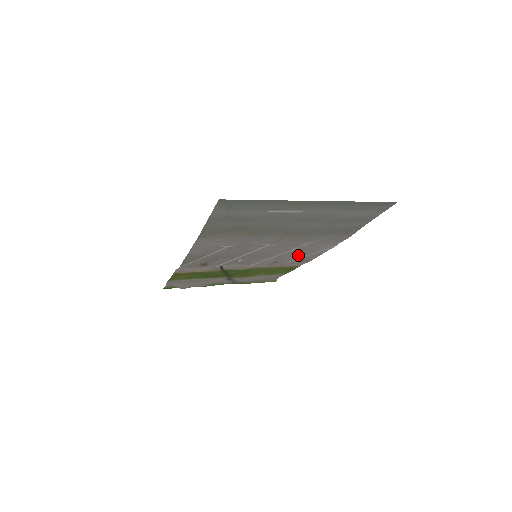
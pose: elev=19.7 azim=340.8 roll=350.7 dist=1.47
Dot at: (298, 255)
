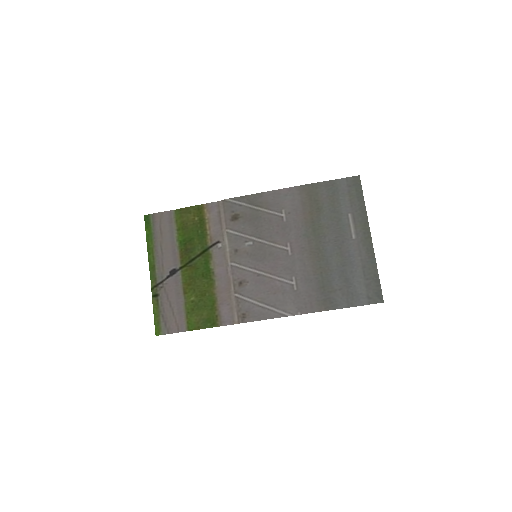
Dot at: (263, 295)
